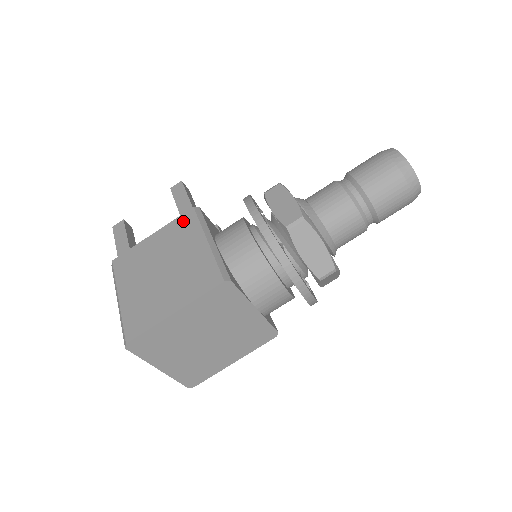
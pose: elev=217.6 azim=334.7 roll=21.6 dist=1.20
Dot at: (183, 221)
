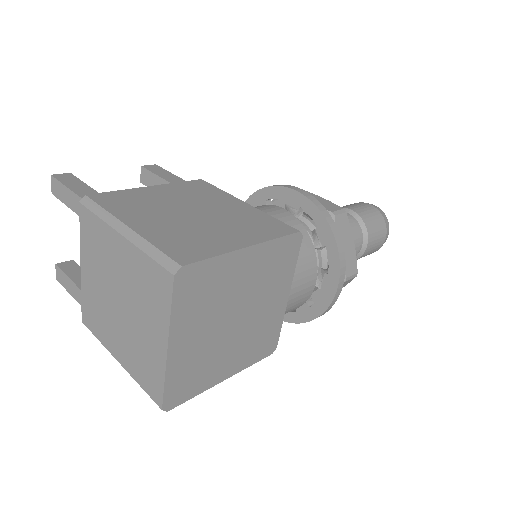
Dot at: (195, 185)
